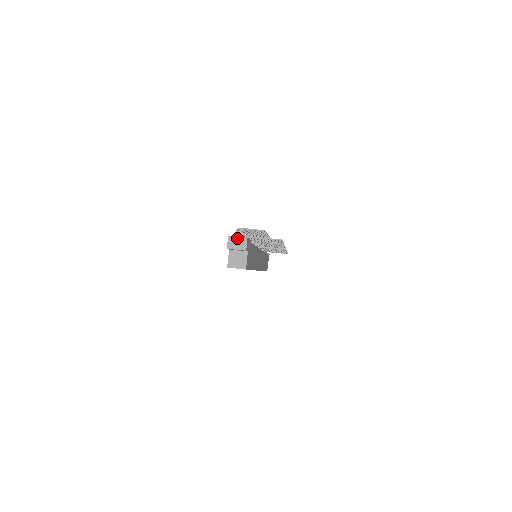
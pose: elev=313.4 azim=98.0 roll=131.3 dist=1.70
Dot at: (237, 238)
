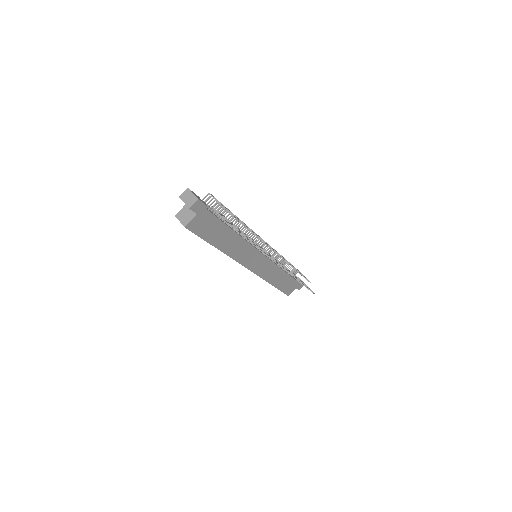
Dot at: (192, 194)
